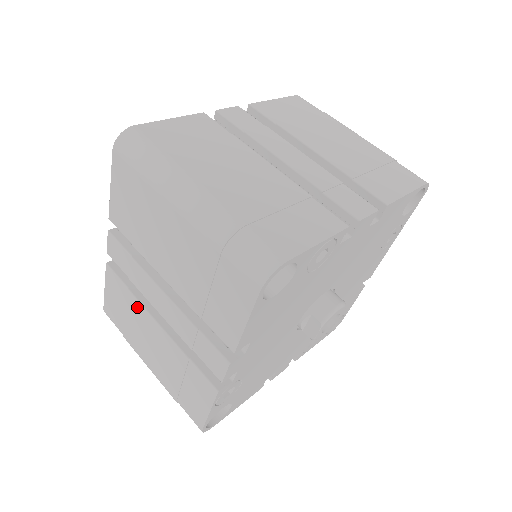
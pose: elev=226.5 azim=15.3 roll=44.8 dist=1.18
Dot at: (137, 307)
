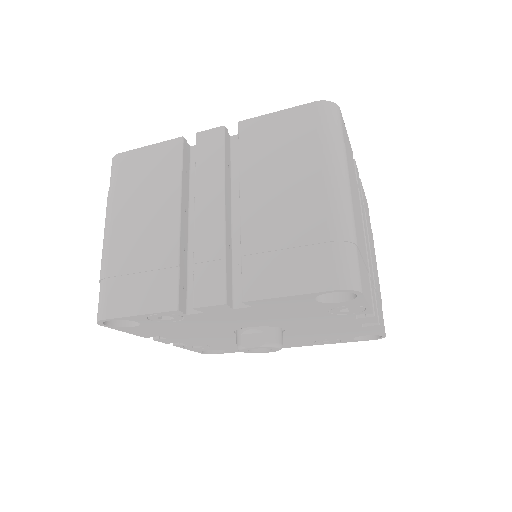
Dot at: (172, 189)
